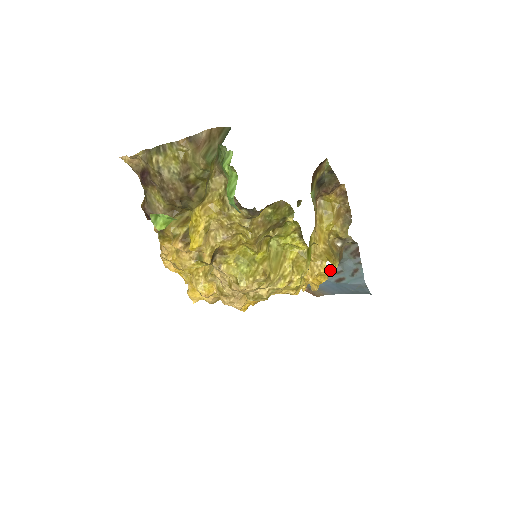
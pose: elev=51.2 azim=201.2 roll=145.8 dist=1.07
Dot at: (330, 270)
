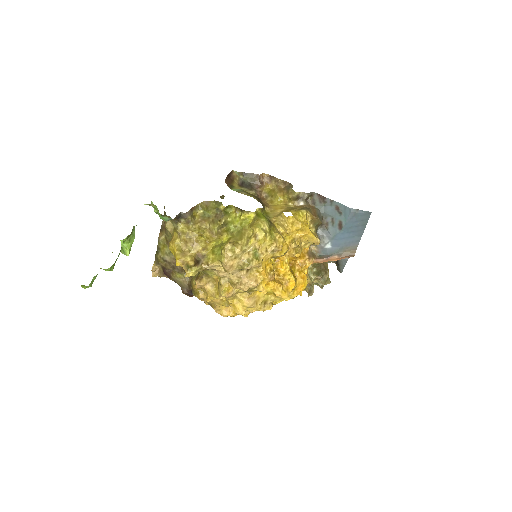
Dot at: (297, 217)
